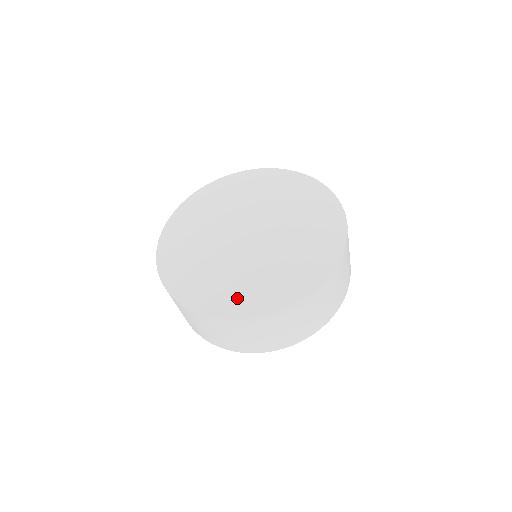
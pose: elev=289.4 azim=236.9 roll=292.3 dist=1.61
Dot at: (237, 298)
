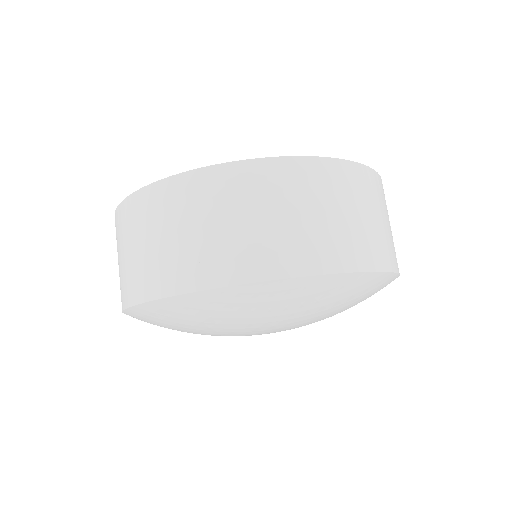
Dot at: occluded
